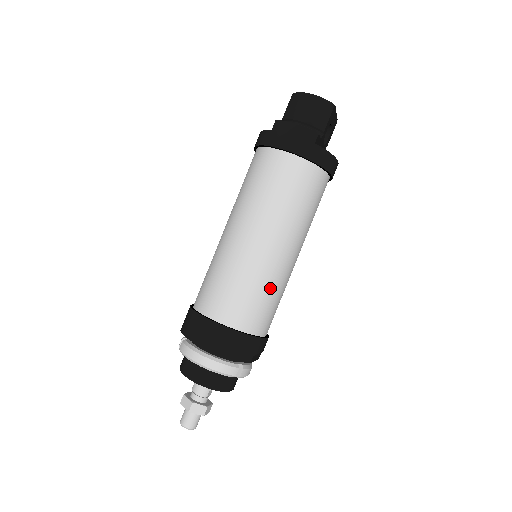
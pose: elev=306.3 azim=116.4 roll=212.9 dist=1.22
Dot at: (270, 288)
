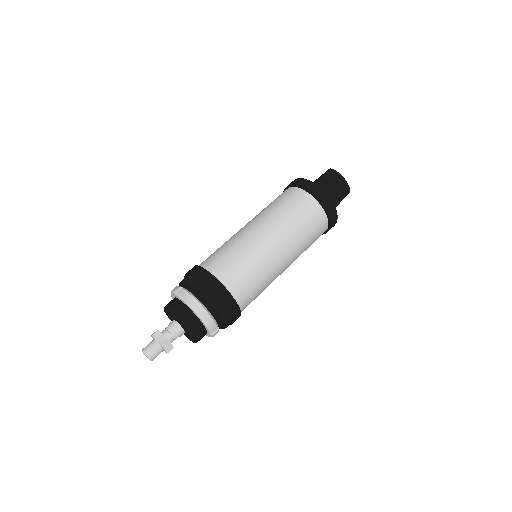
Dot at: (265, 283)
